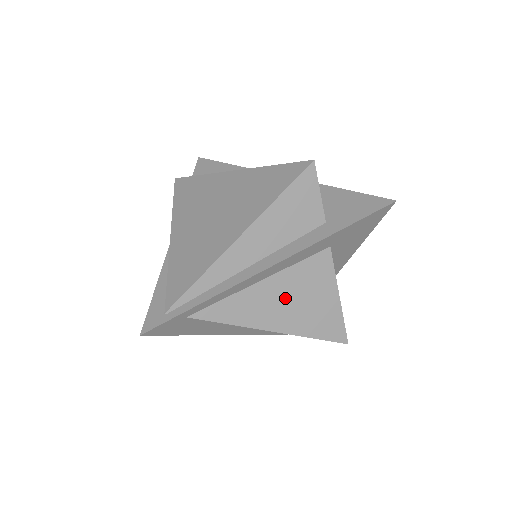
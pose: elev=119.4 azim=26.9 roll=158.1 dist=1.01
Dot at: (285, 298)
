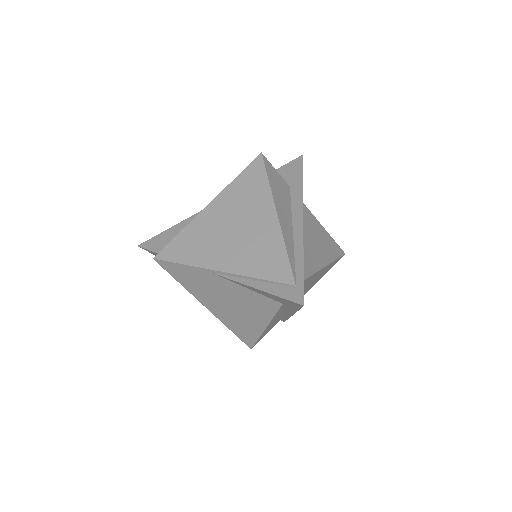
Dot at: (314, 241)
